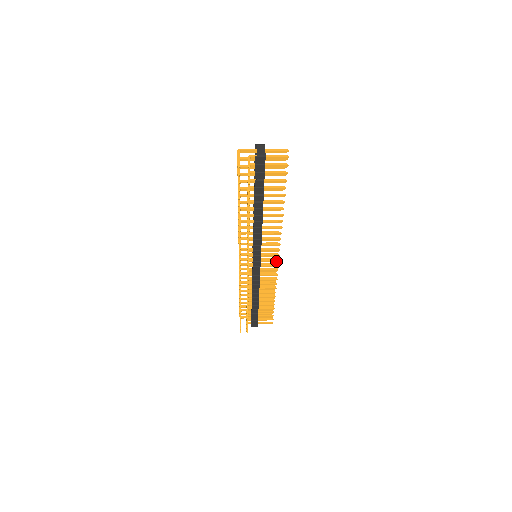
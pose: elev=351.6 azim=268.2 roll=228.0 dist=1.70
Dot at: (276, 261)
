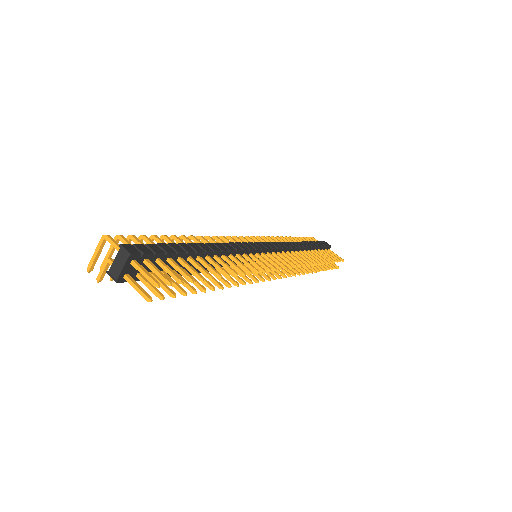
Dot at: (278, 276)
